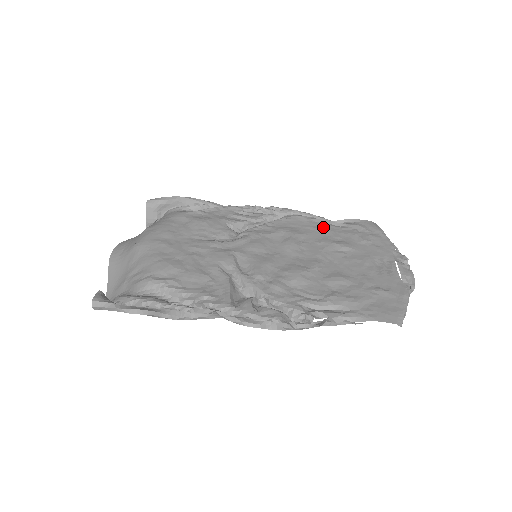
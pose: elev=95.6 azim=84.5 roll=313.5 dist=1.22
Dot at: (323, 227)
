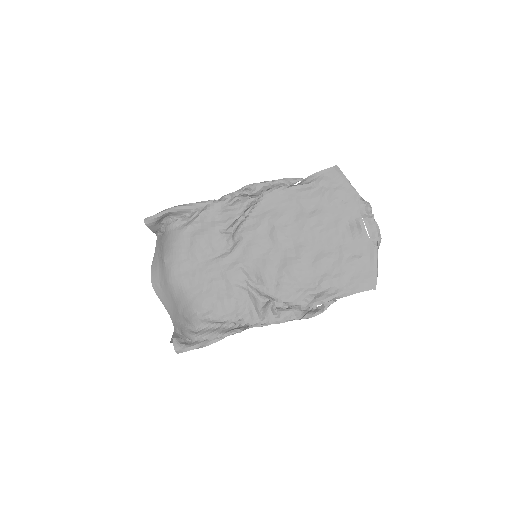
Dot at: (296, 198)
